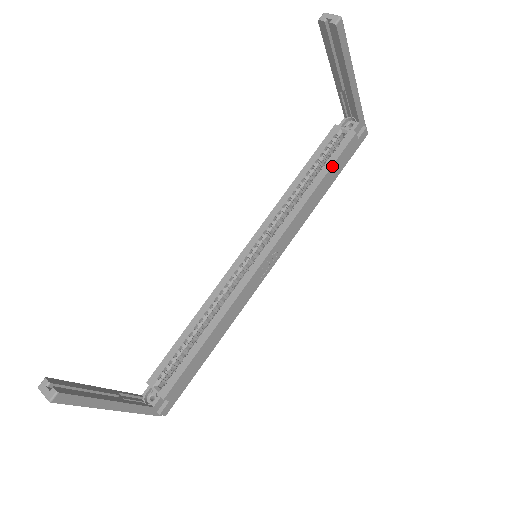
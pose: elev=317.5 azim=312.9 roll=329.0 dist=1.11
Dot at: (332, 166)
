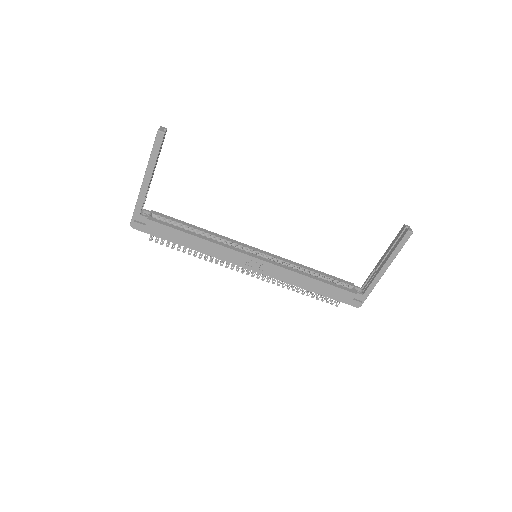
Dot at: (331, 285)
